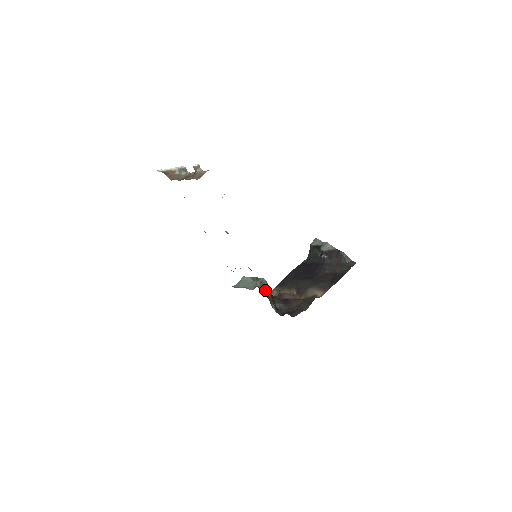
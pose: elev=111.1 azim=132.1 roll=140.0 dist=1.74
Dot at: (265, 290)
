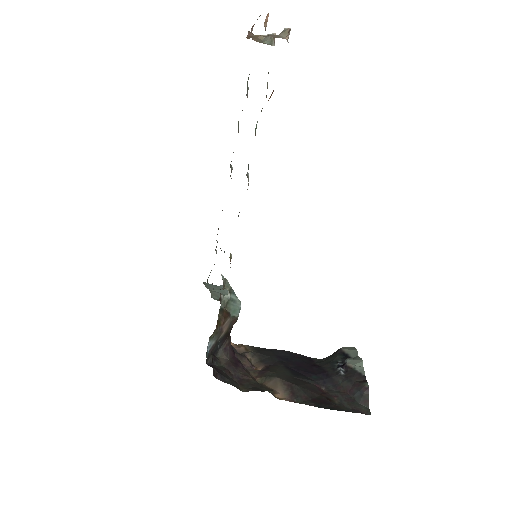
Dot at: (225, 314)
